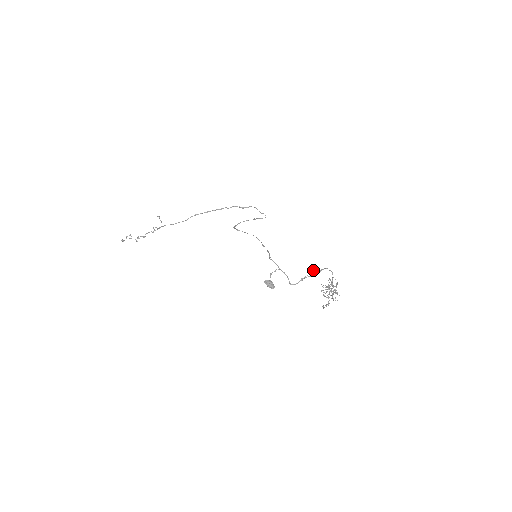
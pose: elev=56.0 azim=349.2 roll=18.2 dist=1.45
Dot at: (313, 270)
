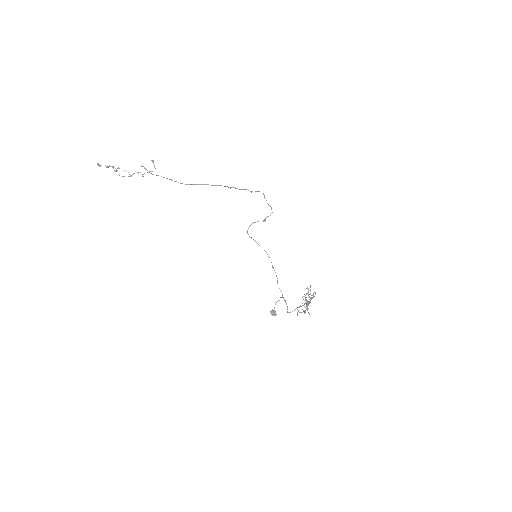
Dot at: occluded
